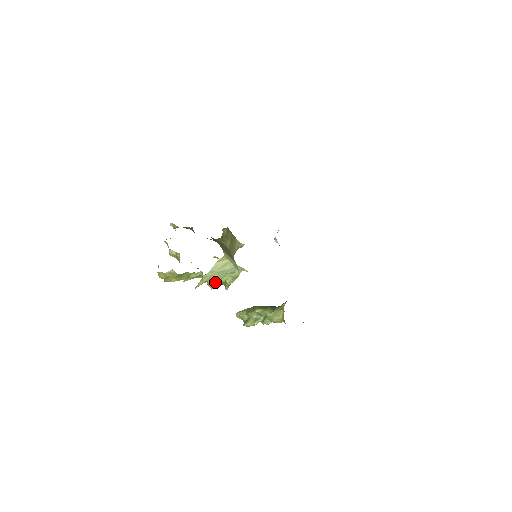
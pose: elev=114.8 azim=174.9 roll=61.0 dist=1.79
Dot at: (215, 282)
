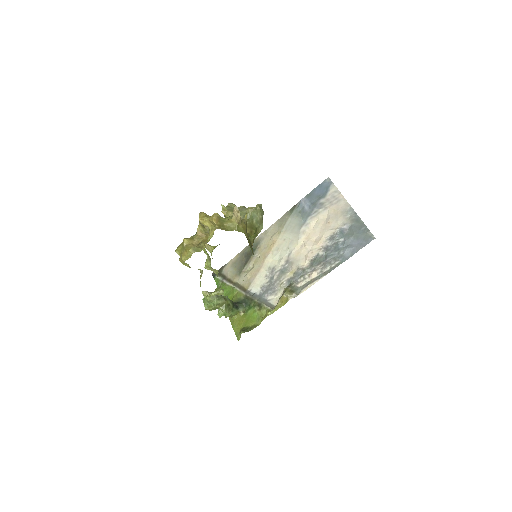
Dot at: (216, 274)
